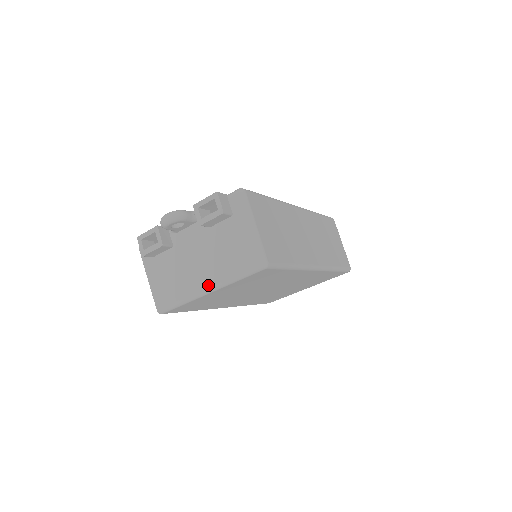
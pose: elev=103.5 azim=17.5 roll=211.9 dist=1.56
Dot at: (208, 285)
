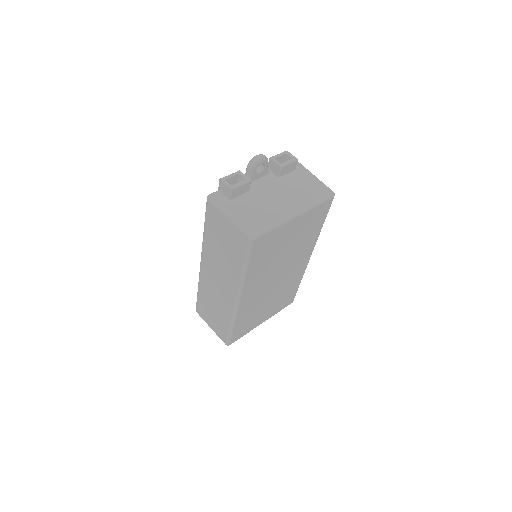
Dot at: (296, 209)
